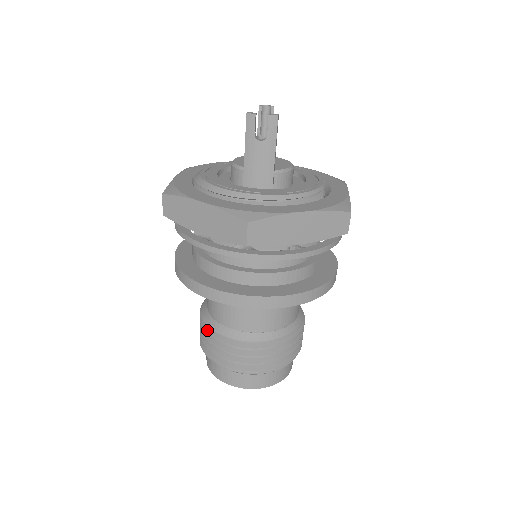
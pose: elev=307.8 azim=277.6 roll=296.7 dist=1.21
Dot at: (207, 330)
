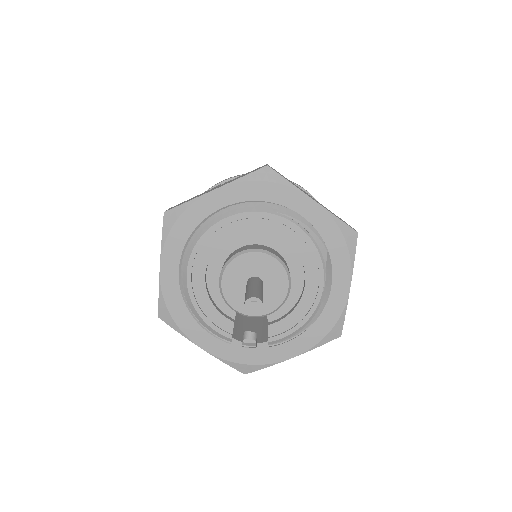
Dot at: occluded
